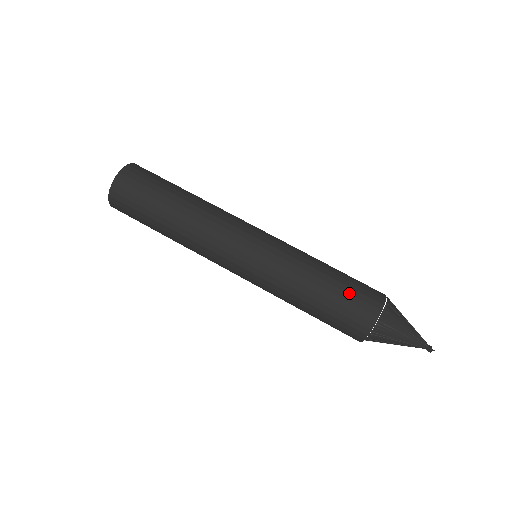
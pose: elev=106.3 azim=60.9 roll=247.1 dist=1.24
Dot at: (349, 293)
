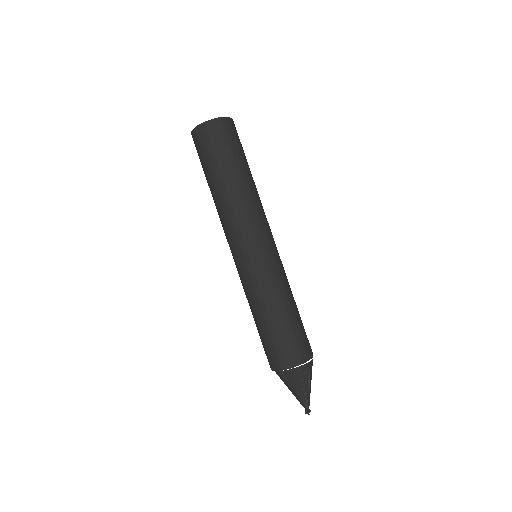
Dot at: (278, 340)
